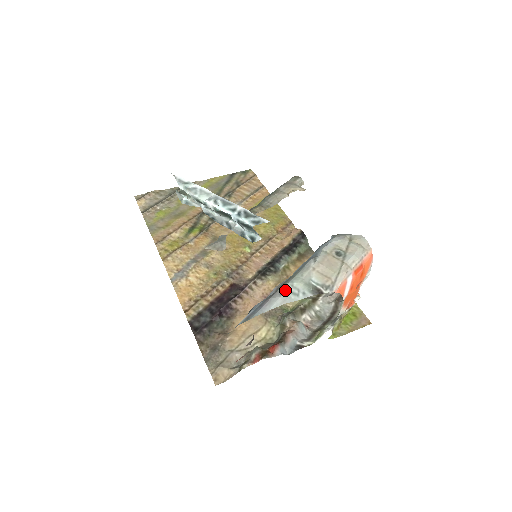
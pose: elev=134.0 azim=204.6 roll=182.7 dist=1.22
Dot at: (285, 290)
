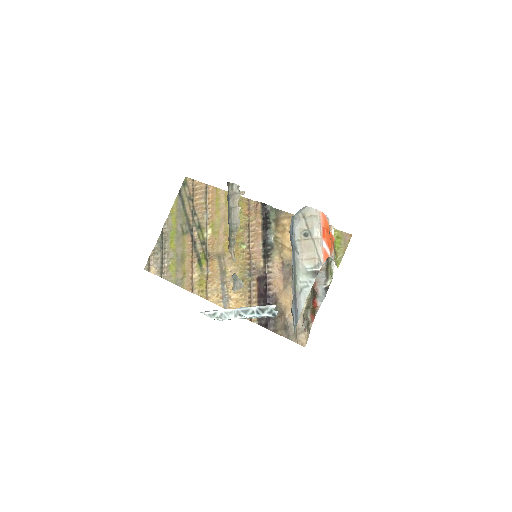
Dot at: (299, 288)
